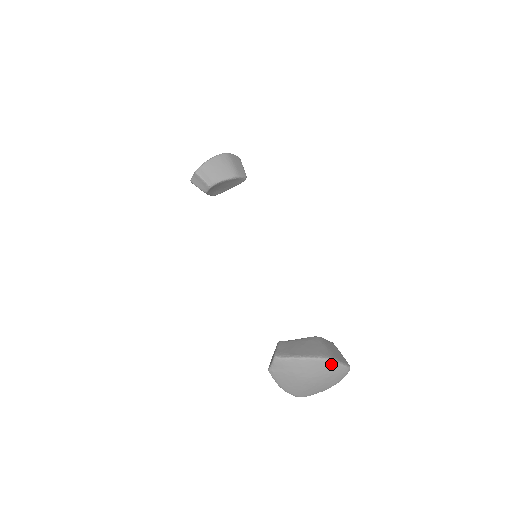
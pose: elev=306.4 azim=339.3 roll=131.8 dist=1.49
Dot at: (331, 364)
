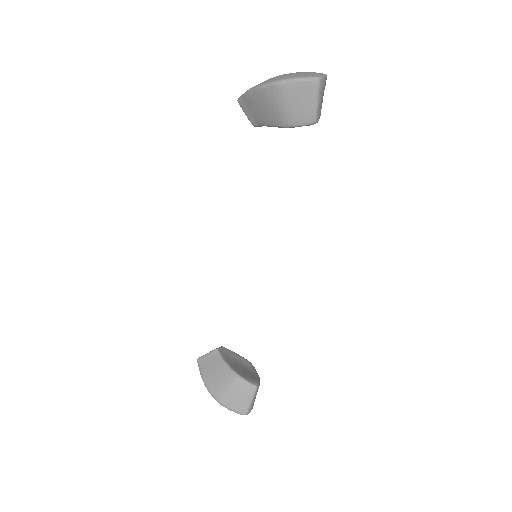
Dot at: (222, 404)
